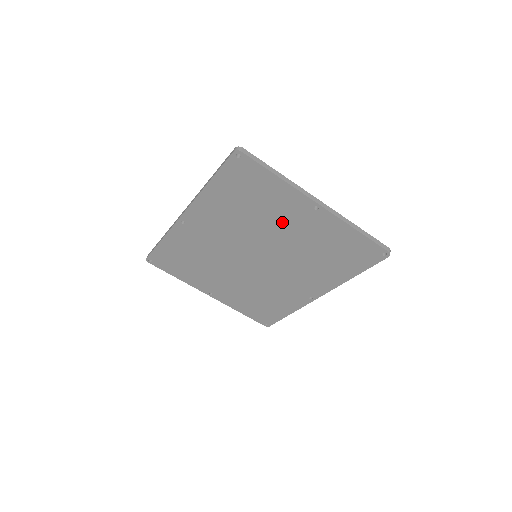
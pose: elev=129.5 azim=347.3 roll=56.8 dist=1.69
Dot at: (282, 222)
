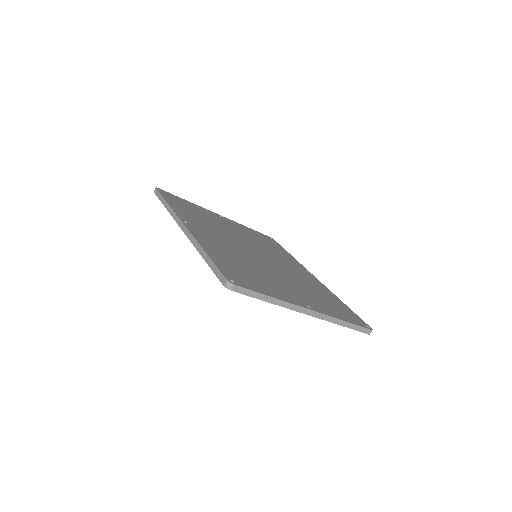
Dot at: occluded
